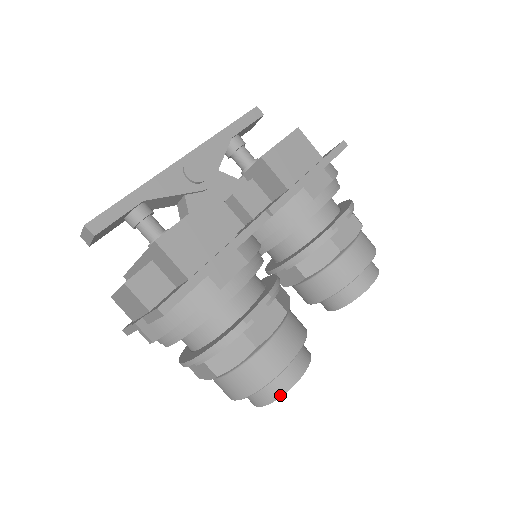
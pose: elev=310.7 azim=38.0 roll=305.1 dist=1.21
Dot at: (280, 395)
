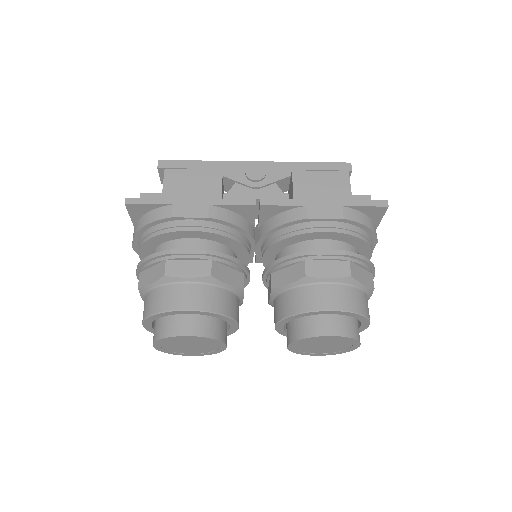
Dot at: (162, 337)
